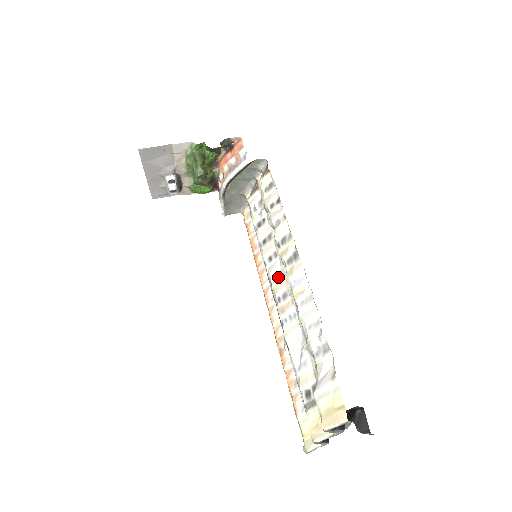
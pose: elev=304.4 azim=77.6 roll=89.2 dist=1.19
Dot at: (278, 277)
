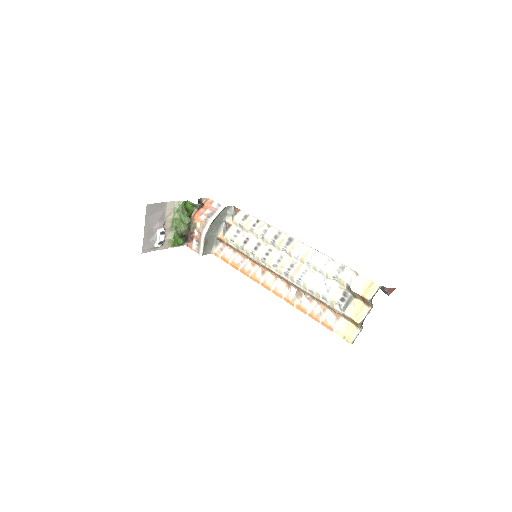
Dot at: (280, 259)
